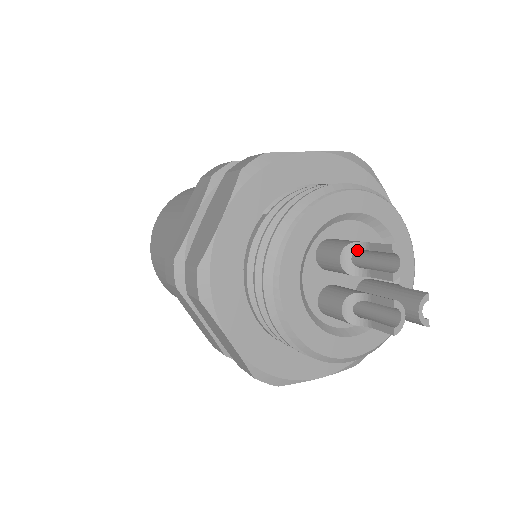
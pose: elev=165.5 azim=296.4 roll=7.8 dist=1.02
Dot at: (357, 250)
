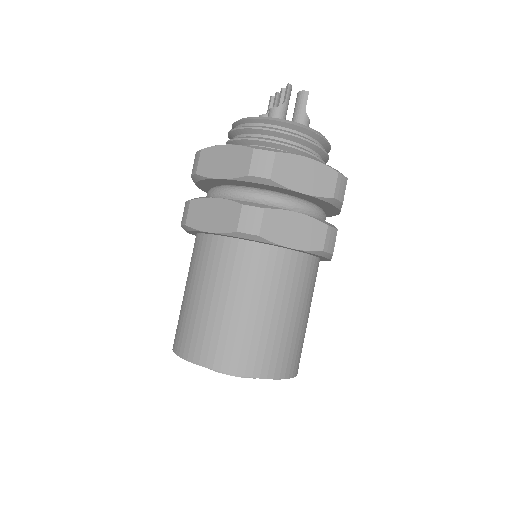
Dot at: occluded
